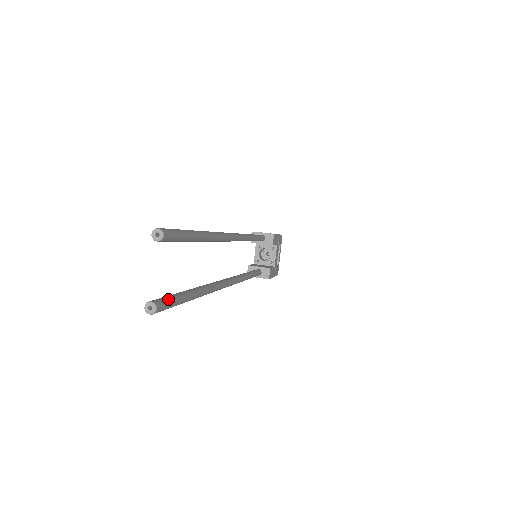
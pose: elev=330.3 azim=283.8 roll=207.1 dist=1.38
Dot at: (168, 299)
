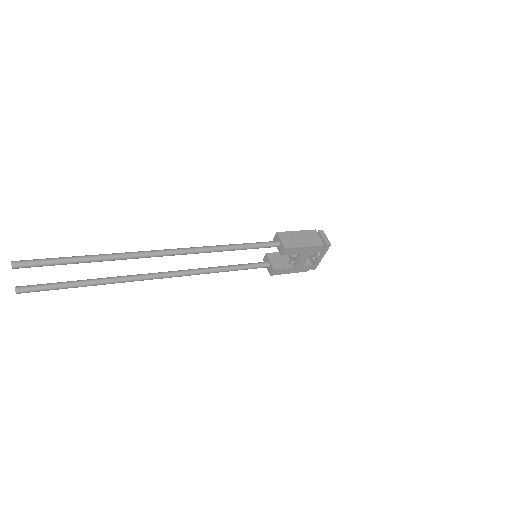
Dot at: (36, 288)
